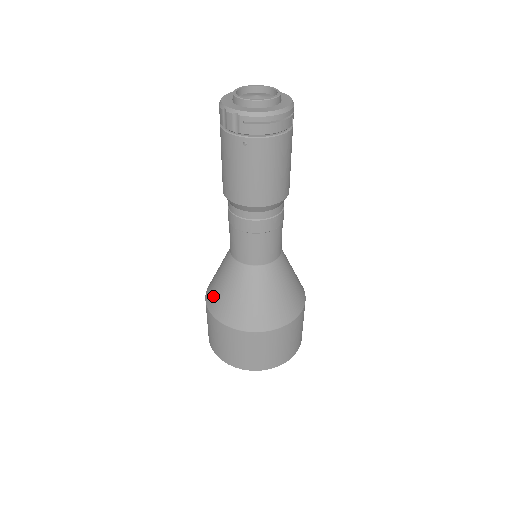
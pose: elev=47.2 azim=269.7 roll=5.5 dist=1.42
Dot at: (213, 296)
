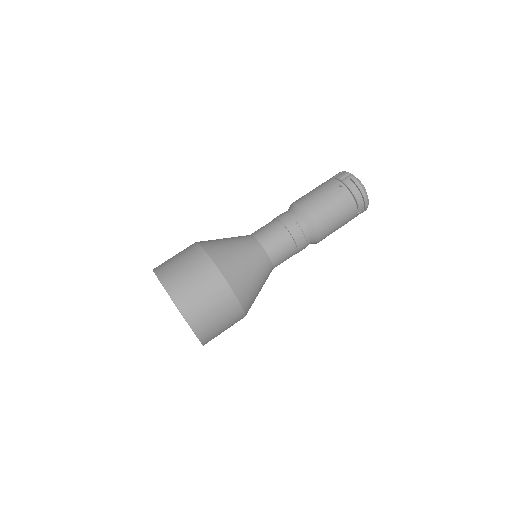
Dot at: (210, 240)
